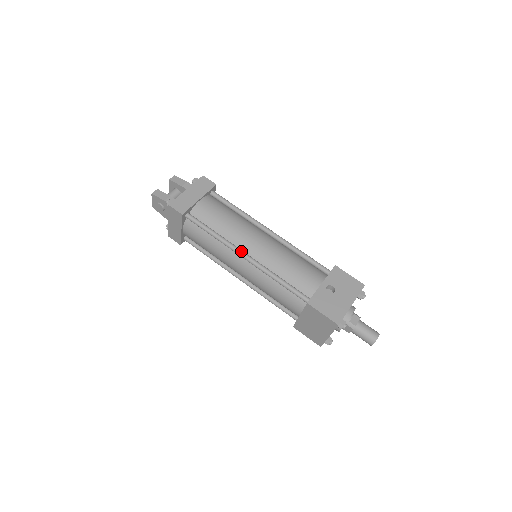
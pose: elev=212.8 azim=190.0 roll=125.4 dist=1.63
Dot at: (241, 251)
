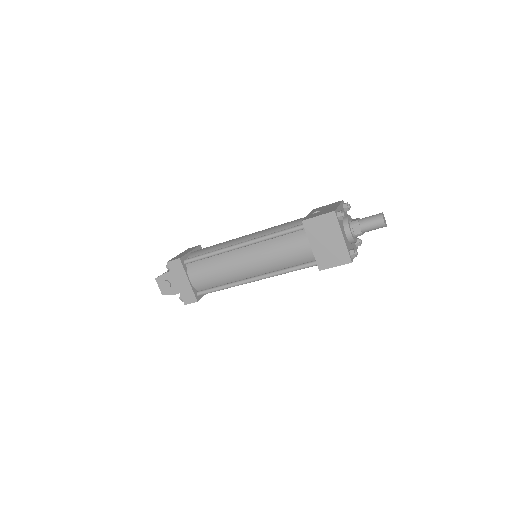
Dot at: (235, 244)
